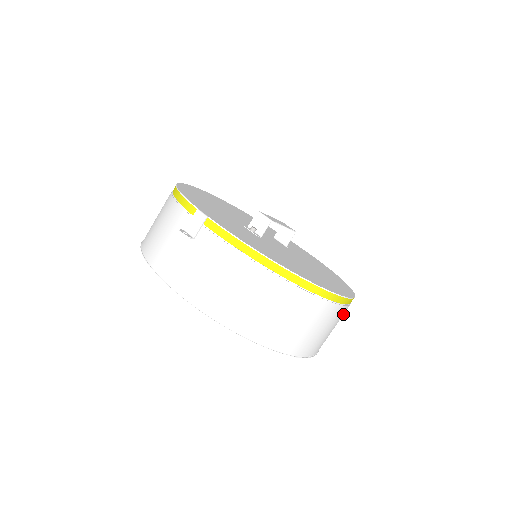
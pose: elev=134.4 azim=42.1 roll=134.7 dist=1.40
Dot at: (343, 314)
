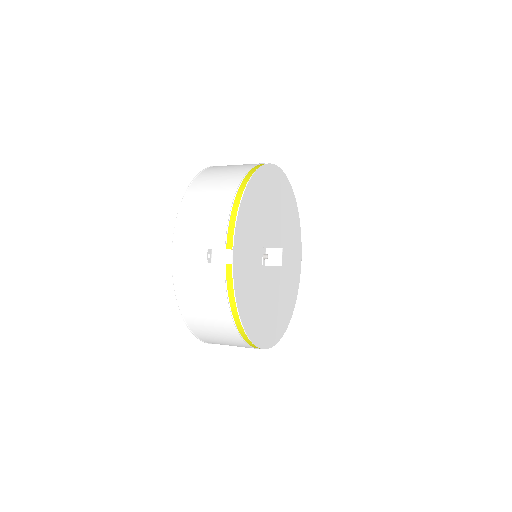
Dot at: occluded
